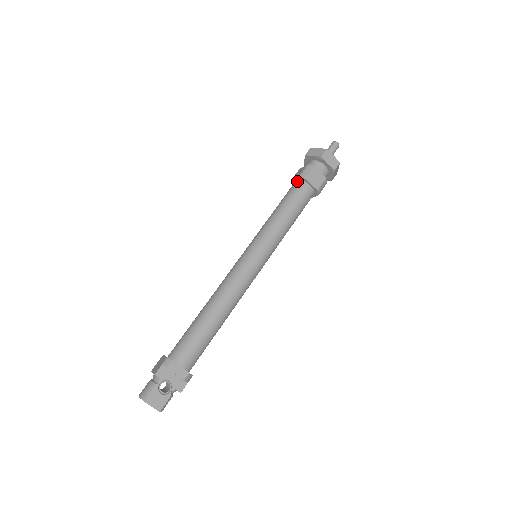
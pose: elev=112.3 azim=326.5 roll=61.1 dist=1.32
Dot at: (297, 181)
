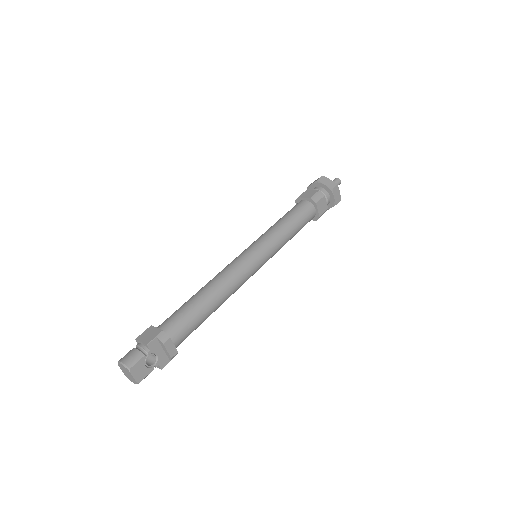
Dot at: (306, 201)
